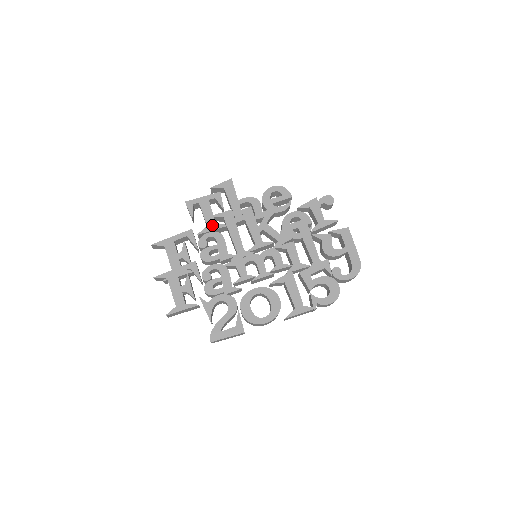
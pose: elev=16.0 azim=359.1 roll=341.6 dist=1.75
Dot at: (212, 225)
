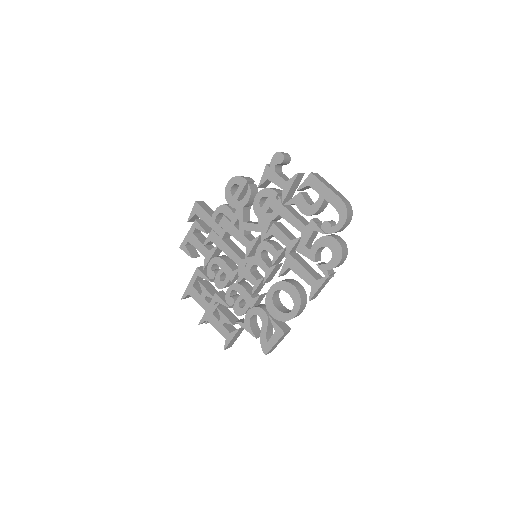
Dot at: (207, 254)
